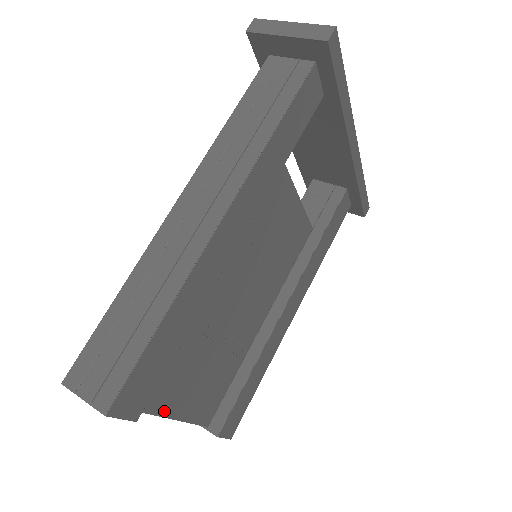
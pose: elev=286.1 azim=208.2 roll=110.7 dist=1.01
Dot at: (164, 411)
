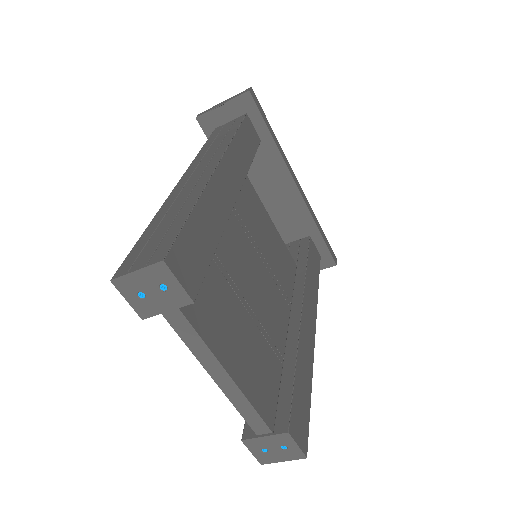
Dot at: (218, 354)
